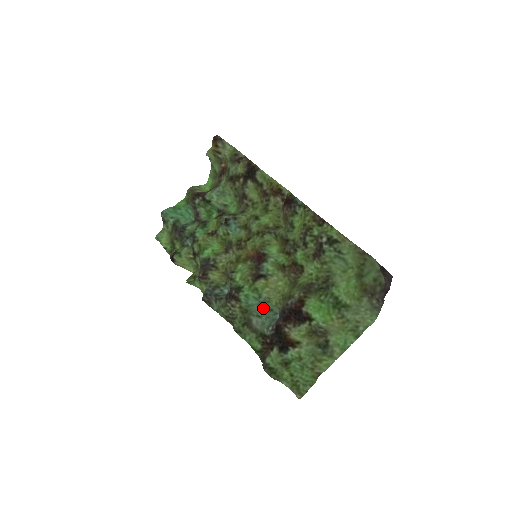
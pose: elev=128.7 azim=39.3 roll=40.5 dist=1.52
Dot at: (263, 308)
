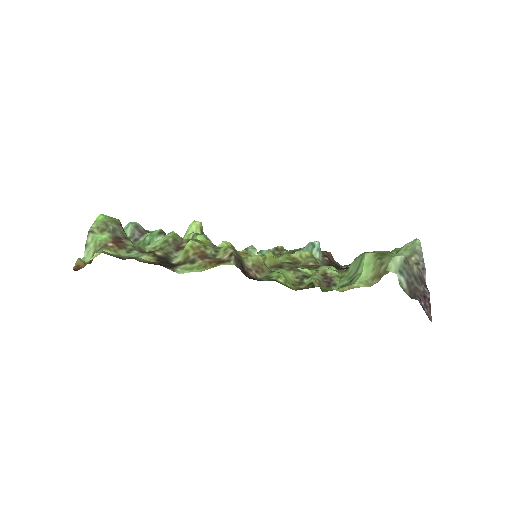
Dot at: occluded
